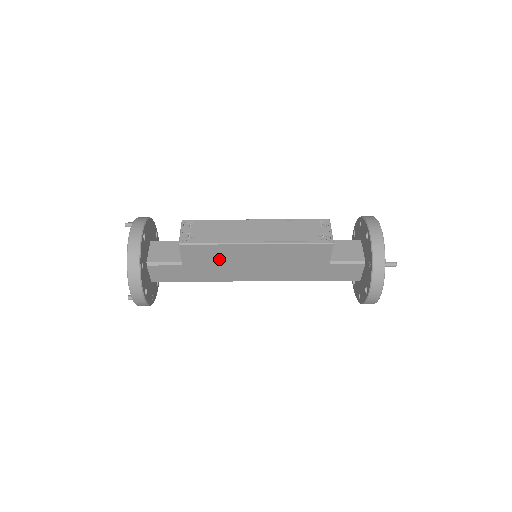
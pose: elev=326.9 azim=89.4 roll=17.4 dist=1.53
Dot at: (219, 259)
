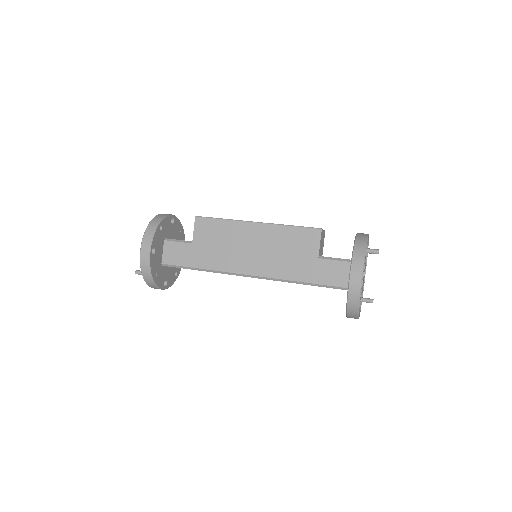
Dot at: (223, 239)
